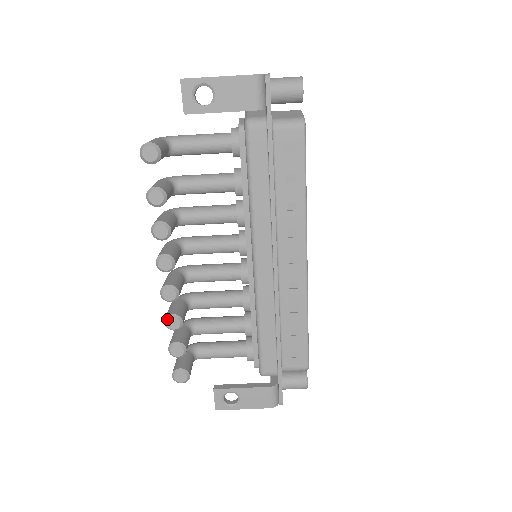
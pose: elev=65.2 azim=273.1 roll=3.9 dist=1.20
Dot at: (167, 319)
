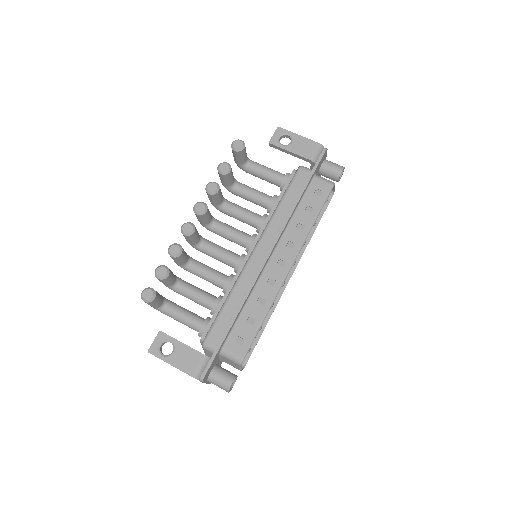
Dot at: (173, 244)
